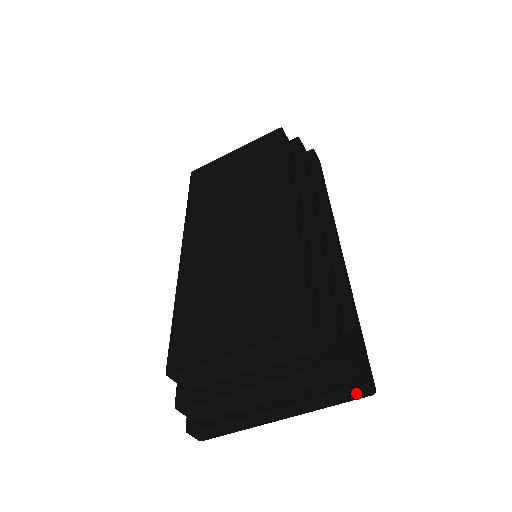
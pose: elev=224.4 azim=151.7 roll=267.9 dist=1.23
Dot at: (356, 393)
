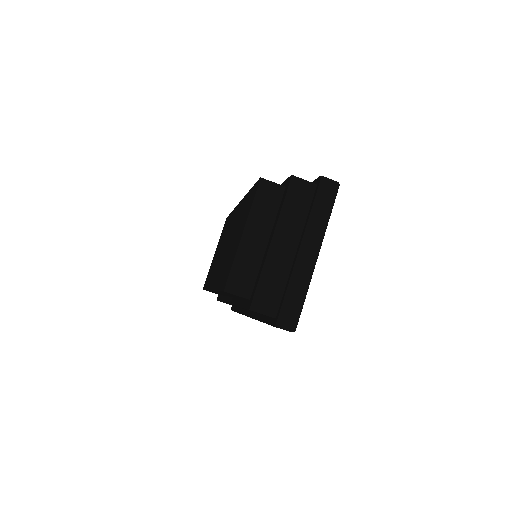
Dot at: (327, 190)
